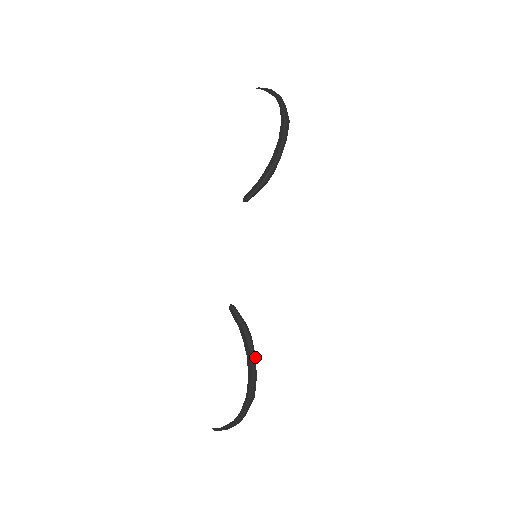
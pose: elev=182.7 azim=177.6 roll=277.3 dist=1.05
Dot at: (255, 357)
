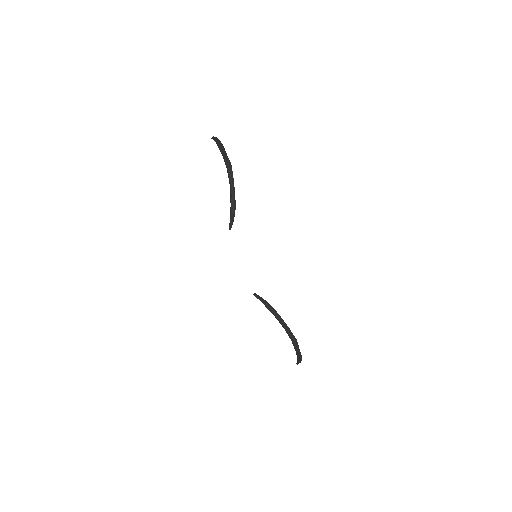
Dot at: (281, 318)
